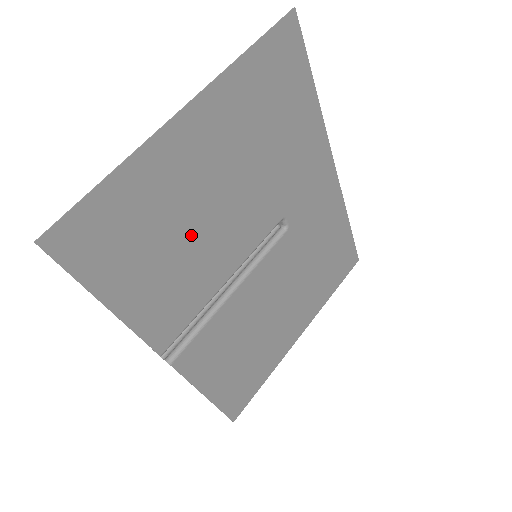
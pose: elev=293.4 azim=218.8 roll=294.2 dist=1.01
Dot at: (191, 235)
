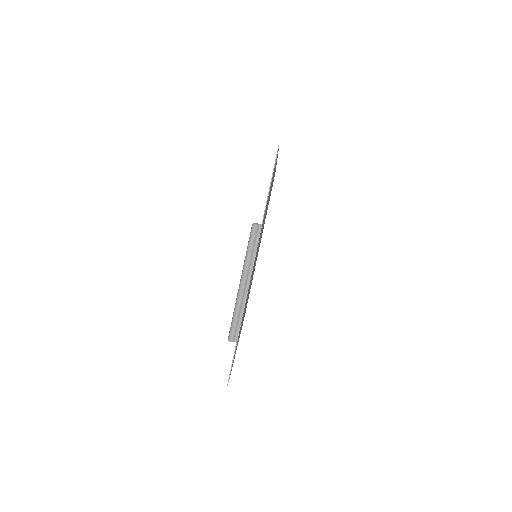
Dot at: occluded
